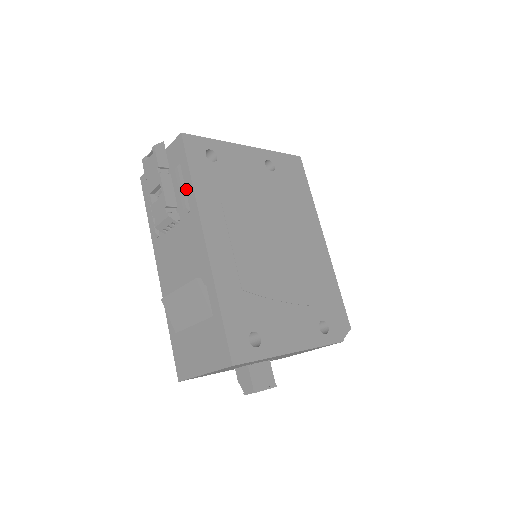
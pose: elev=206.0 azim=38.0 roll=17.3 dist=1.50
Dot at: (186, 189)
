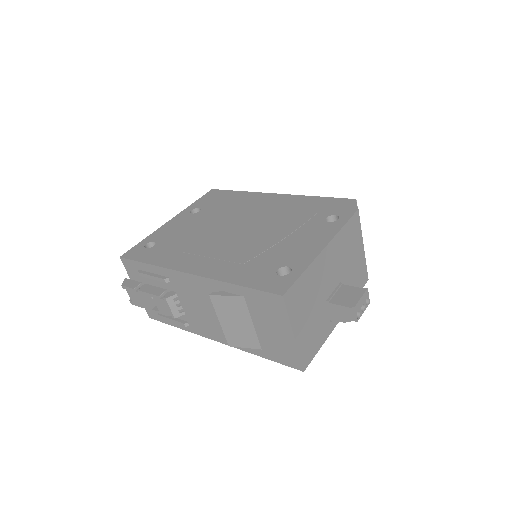
Dot at: (154, 273)
